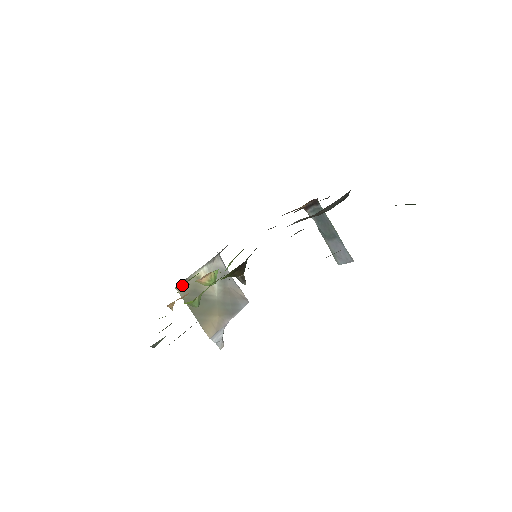
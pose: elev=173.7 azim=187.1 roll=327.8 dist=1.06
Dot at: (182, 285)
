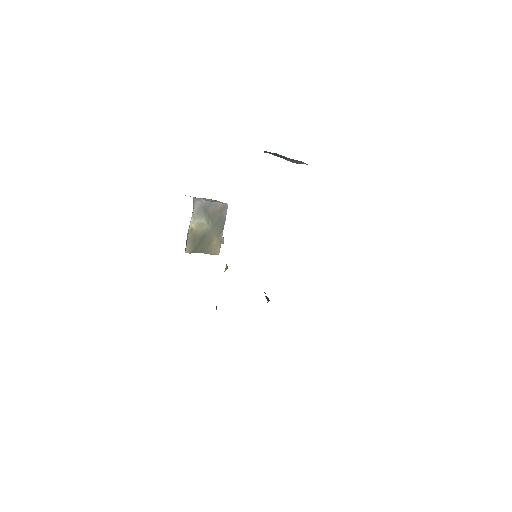
Dot at: (186, 246)
